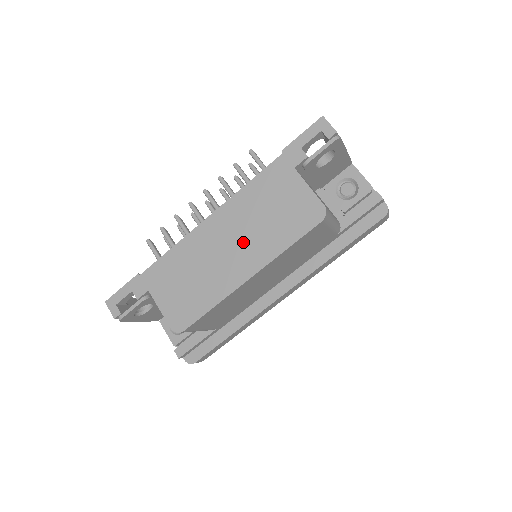
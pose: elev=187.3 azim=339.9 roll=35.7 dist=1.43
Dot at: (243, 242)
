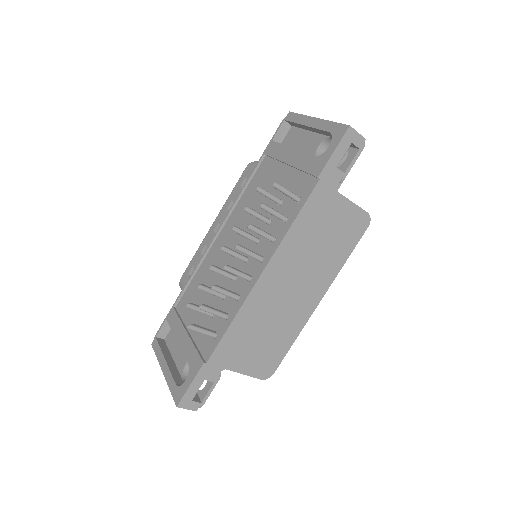
Dot at: (305, 278)
